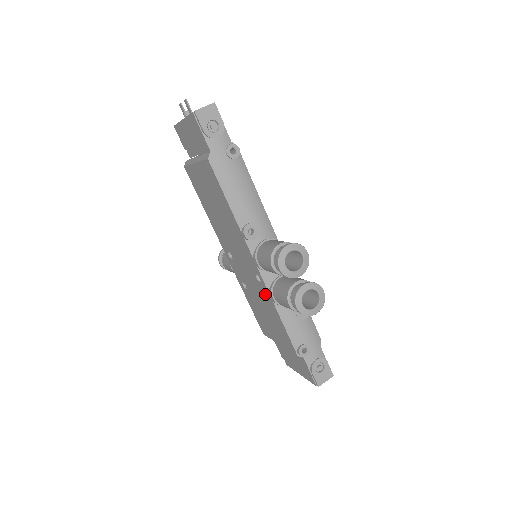
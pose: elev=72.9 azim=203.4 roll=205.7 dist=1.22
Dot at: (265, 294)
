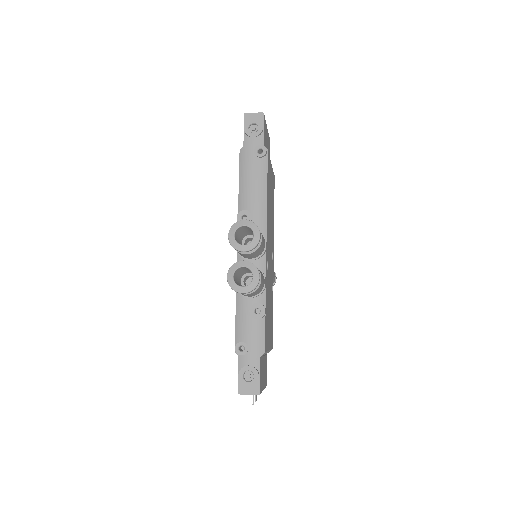
Dot at: occluded
